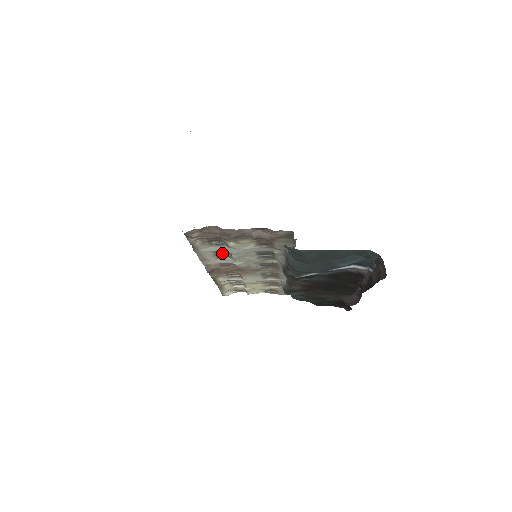
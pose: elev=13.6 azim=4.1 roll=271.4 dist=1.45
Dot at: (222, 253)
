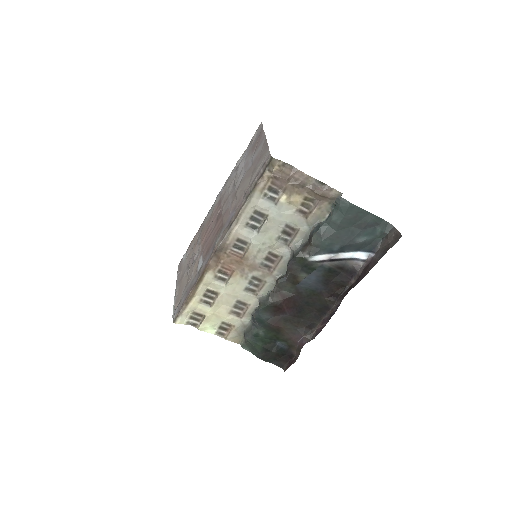
Dot at: (257, 218)
